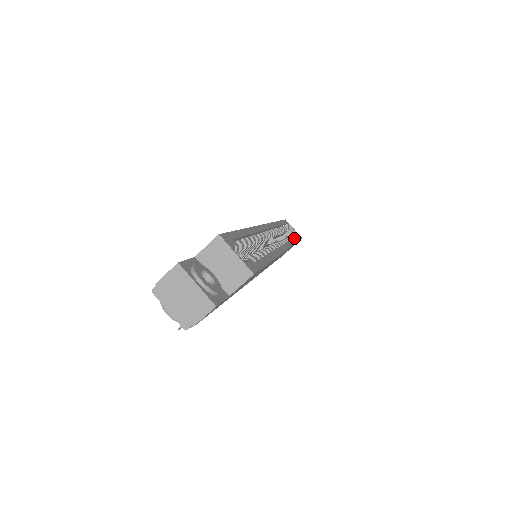
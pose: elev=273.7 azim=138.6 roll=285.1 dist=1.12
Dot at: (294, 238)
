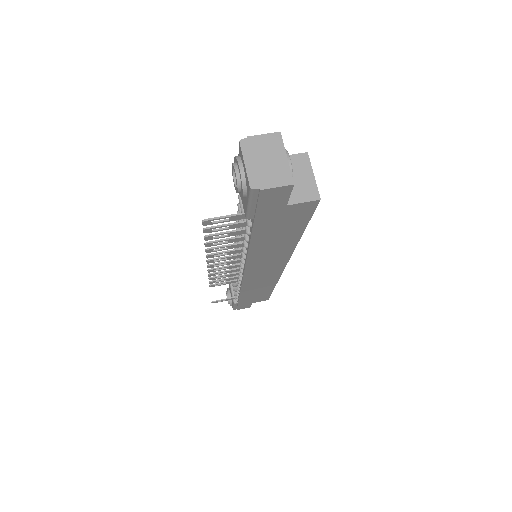
Dot at: occluded
